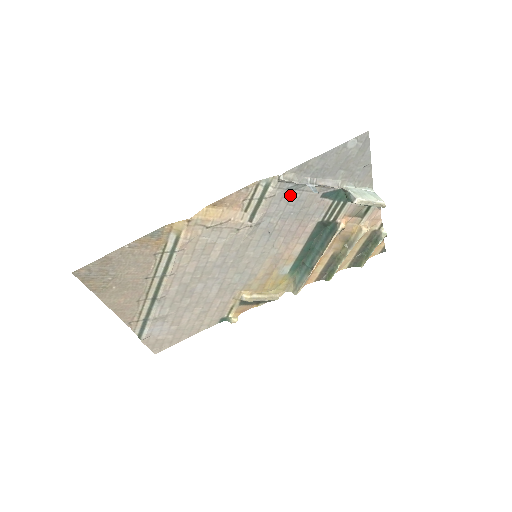
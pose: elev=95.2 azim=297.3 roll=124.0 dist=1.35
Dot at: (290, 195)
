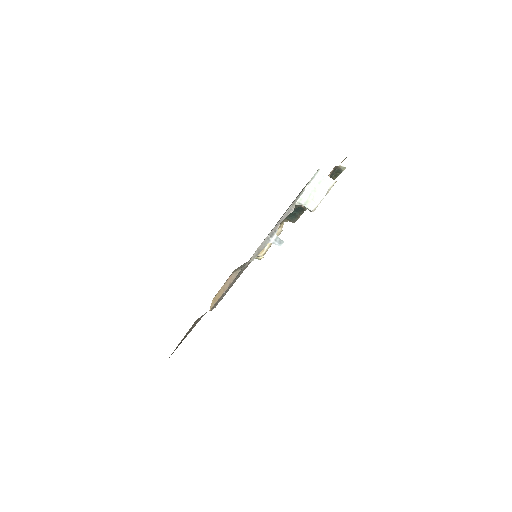
Dot at: occluded
